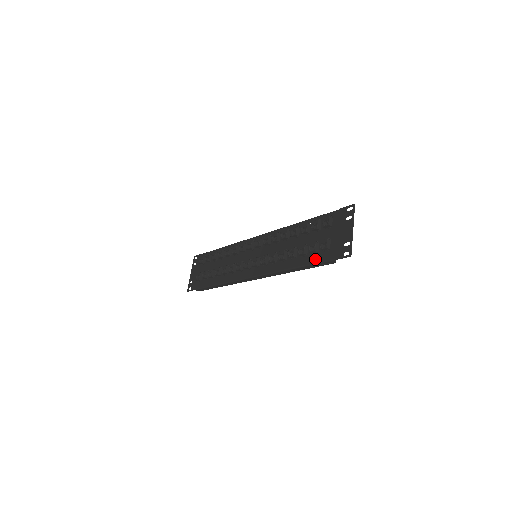
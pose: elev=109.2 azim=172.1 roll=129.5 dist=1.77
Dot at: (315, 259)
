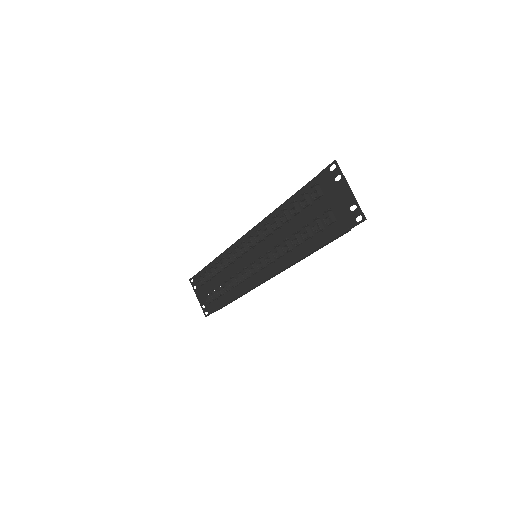
Dot at: (326, 237)
